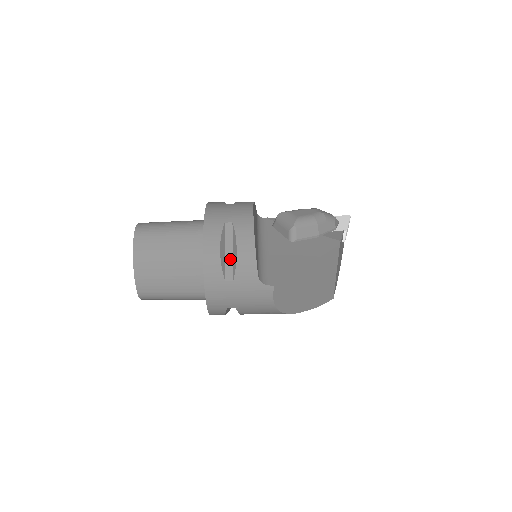
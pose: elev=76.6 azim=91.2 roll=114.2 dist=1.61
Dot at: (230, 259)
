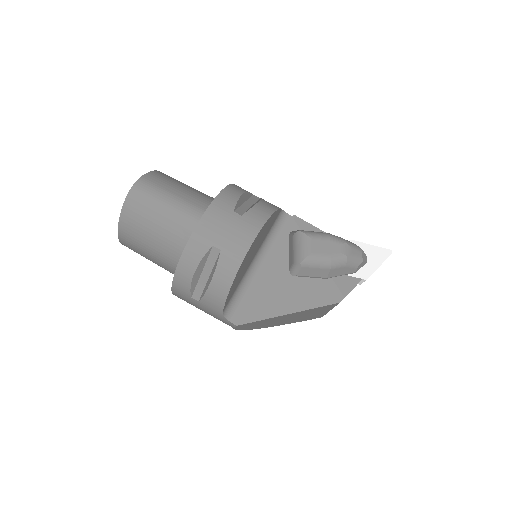
Dot at: (204, 282)
